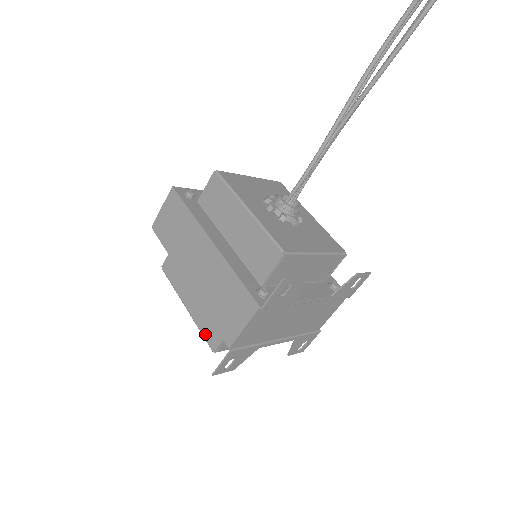
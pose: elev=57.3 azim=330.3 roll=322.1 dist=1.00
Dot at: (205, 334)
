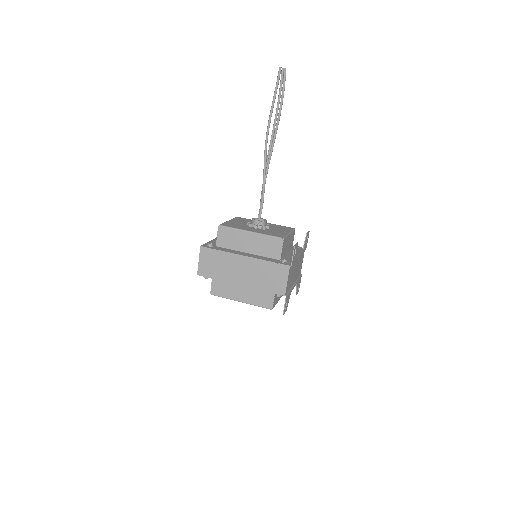
Dot at: (261, 305)
